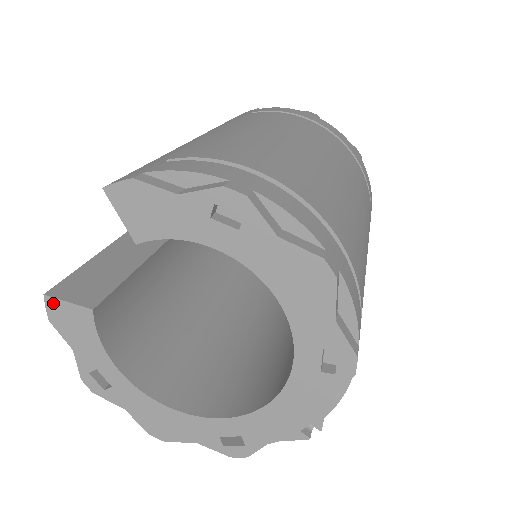
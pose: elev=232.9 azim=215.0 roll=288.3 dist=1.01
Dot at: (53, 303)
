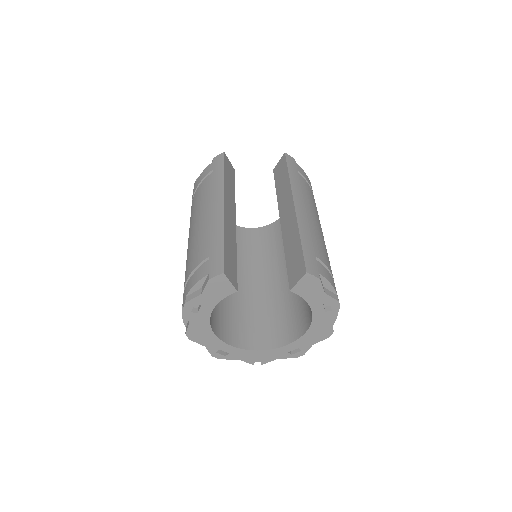
Dot at: (223, 278)
